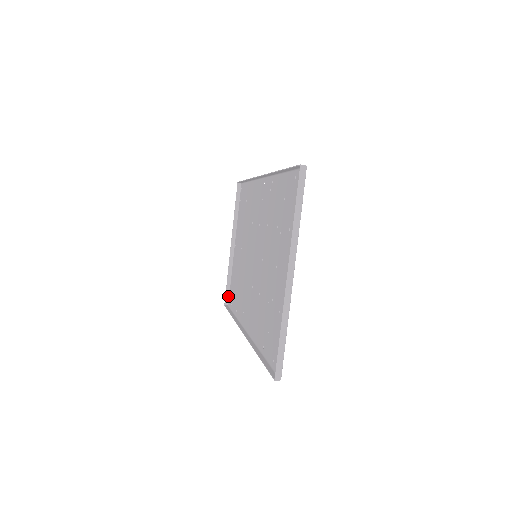
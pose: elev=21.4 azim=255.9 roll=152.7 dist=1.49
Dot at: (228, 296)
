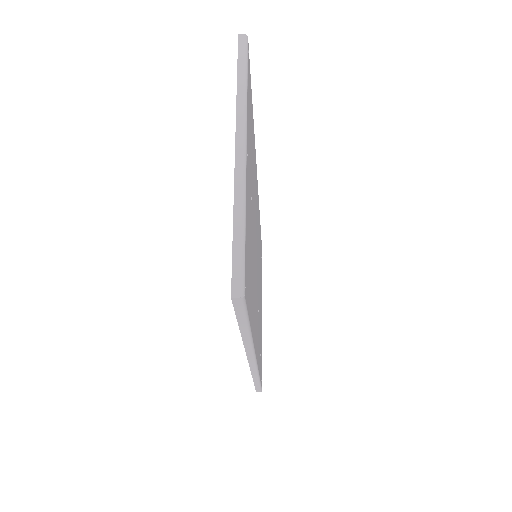
Dot at: occluded
